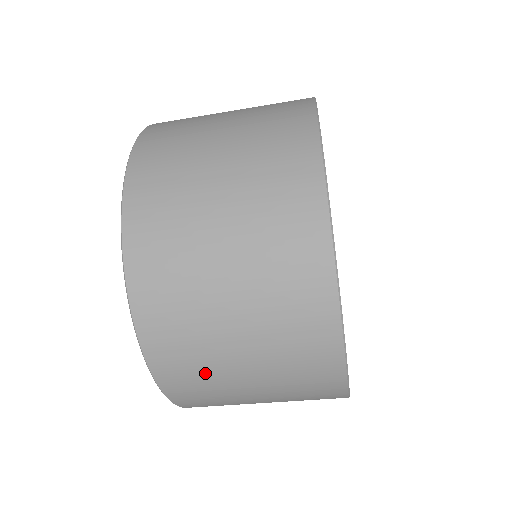
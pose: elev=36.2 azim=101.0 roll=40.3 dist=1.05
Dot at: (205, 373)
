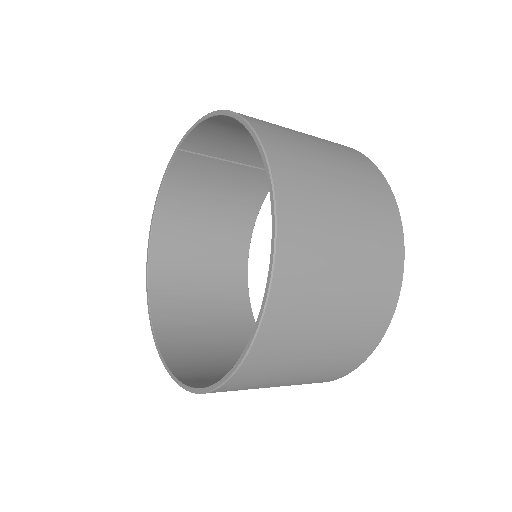
Dot at: occluded
